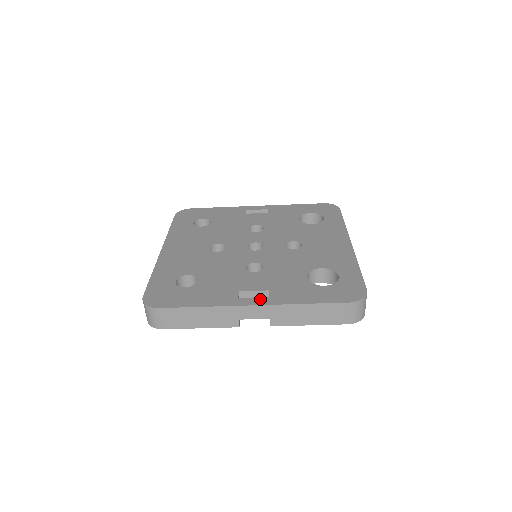
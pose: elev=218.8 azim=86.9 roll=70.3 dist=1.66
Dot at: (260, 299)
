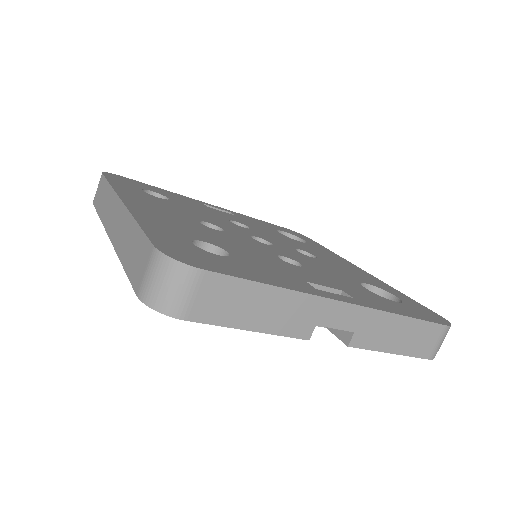
Dot at: (347, 297)
